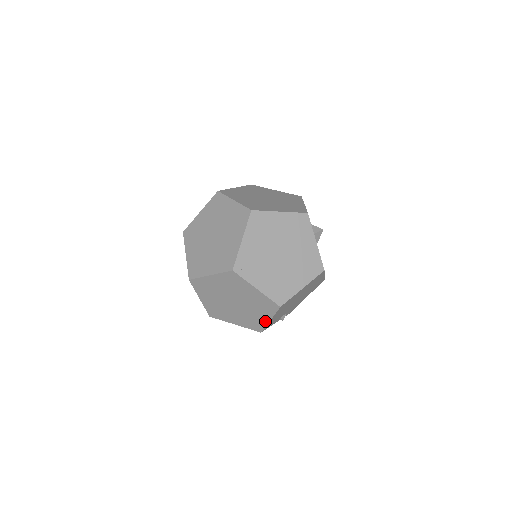
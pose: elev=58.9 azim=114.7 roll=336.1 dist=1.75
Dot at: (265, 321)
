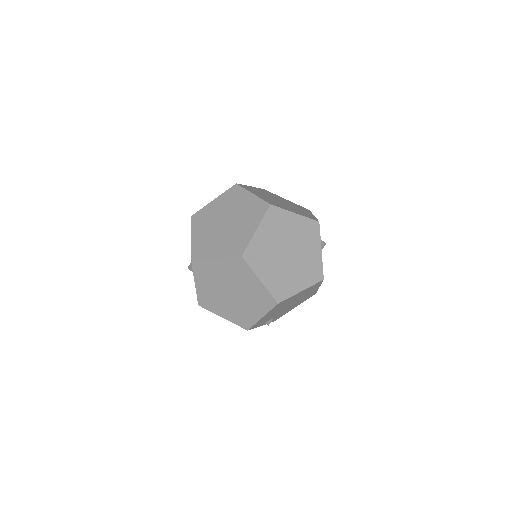
Dot at: (256, 318)
